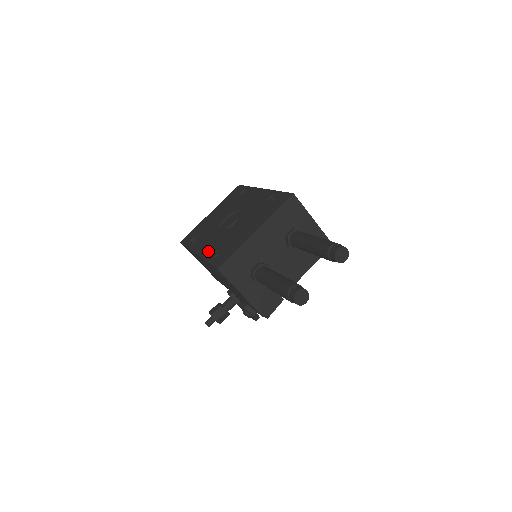
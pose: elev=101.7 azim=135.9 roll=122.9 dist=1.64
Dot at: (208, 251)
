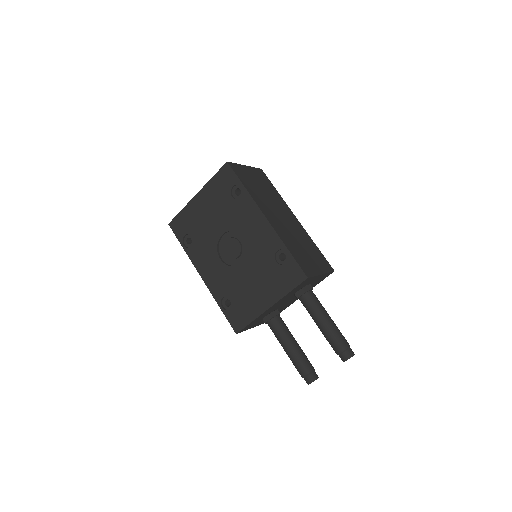
Dot at: (216, 288)
